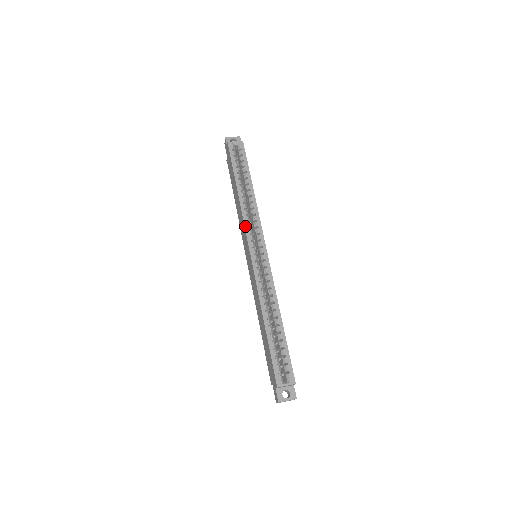
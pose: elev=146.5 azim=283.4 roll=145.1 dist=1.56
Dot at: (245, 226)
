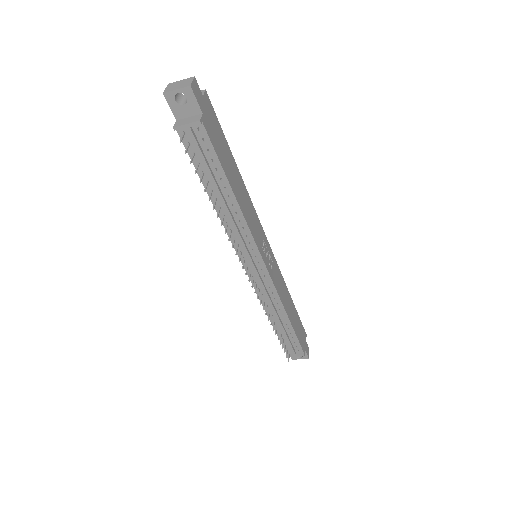
Dot at: occluded
